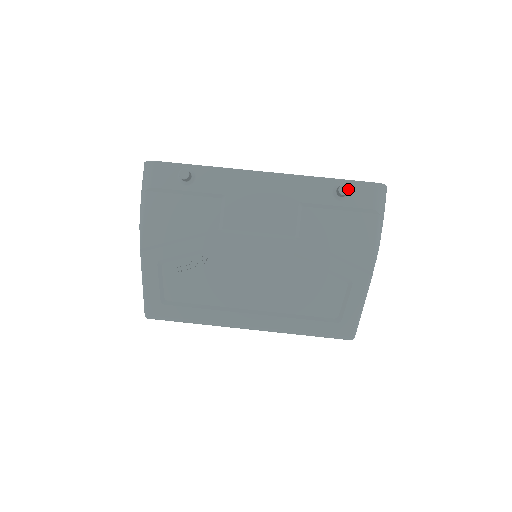
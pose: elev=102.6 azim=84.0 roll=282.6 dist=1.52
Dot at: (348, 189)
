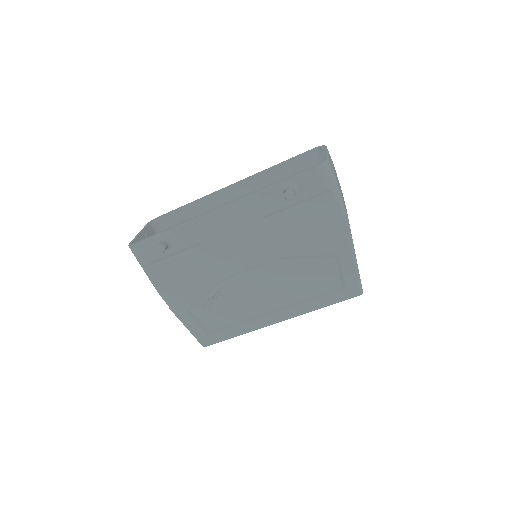
Dot at: (292, 193)
